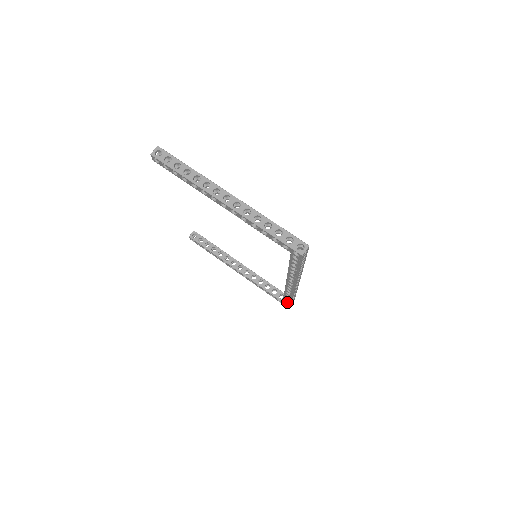
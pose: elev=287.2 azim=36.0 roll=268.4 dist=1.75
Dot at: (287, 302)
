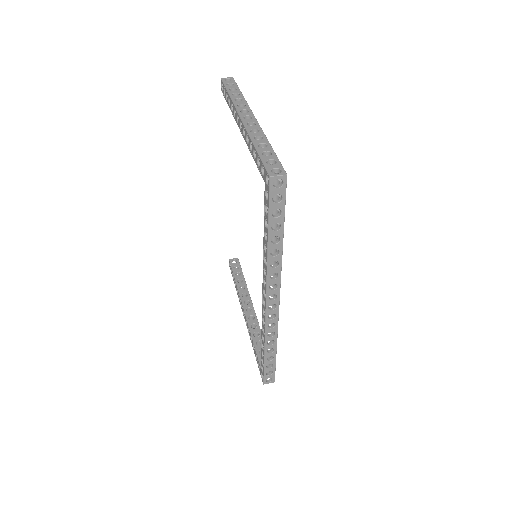
Dot at: occluded
